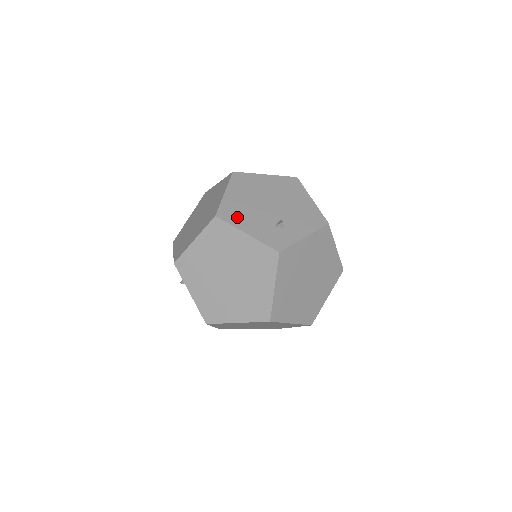
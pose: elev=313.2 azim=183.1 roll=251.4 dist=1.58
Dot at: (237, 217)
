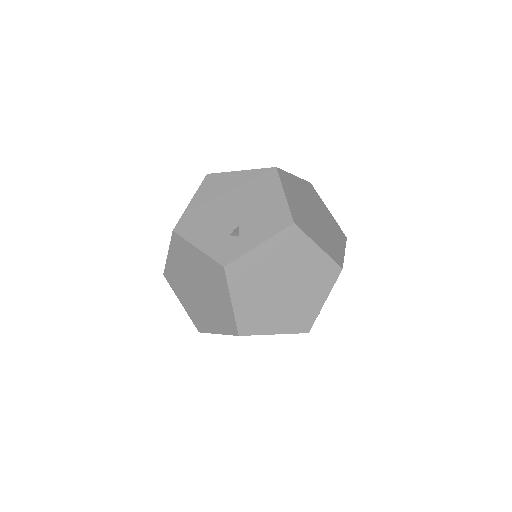
Dot at: (193, 229)
